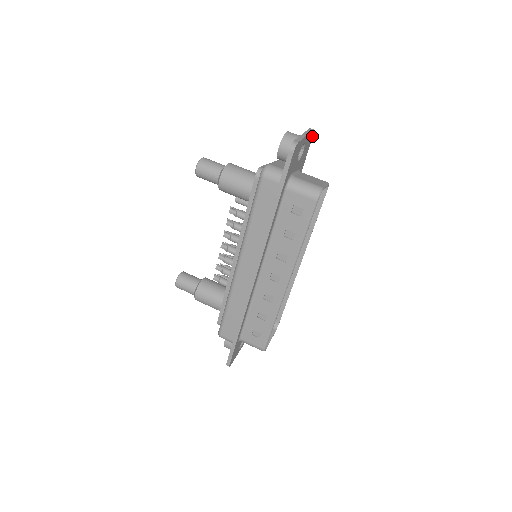
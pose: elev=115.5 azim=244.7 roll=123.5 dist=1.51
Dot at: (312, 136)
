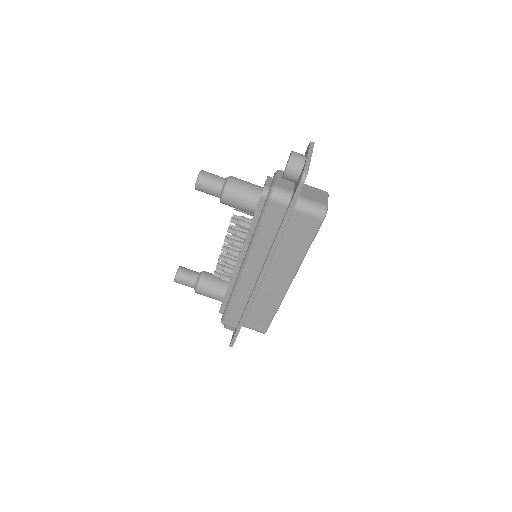
Dot at: occluded
